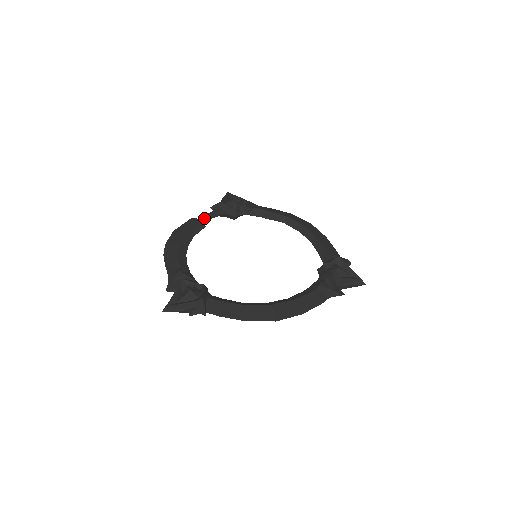
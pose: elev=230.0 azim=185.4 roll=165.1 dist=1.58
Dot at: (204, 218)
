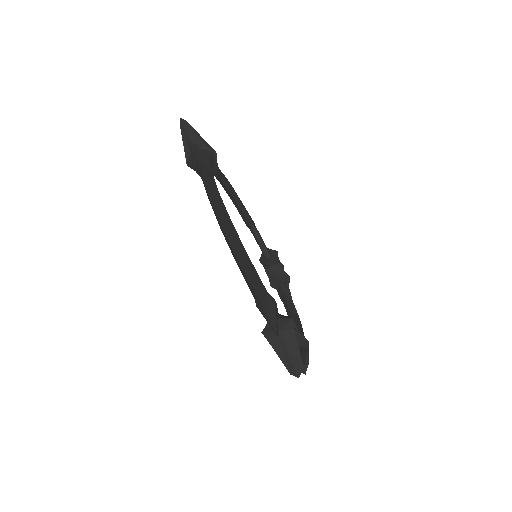
Dot at: (257, 230)
